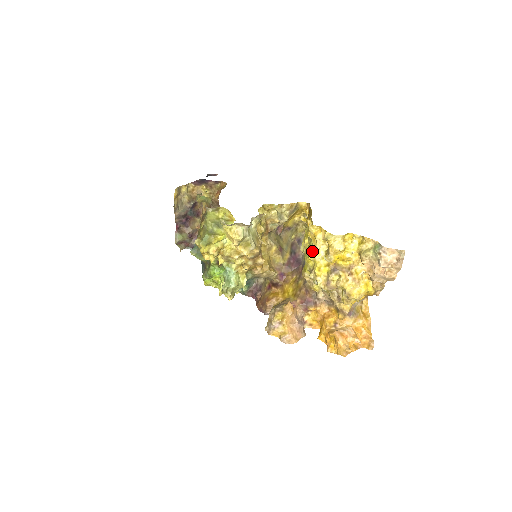
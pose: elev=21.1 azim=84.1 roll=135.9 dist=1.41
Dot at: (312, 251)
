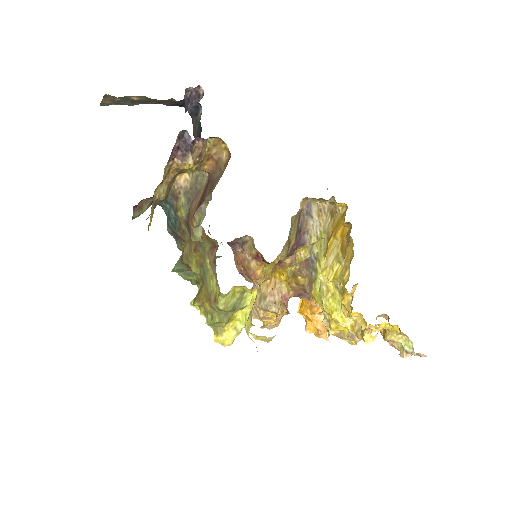
Dot at: (338, 318)
